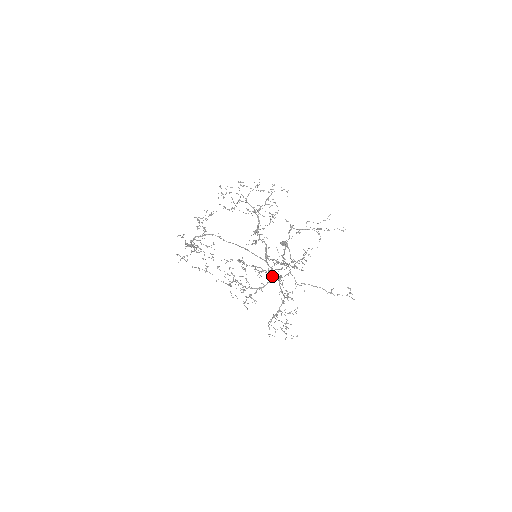
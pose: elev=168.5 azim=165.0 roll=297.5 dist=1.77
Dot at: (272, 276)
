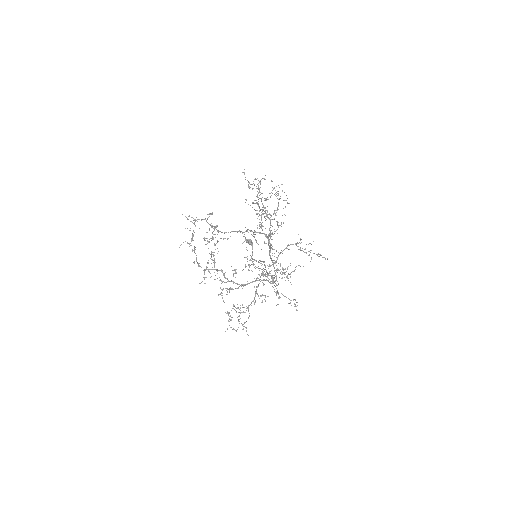
Dot at: occluded
